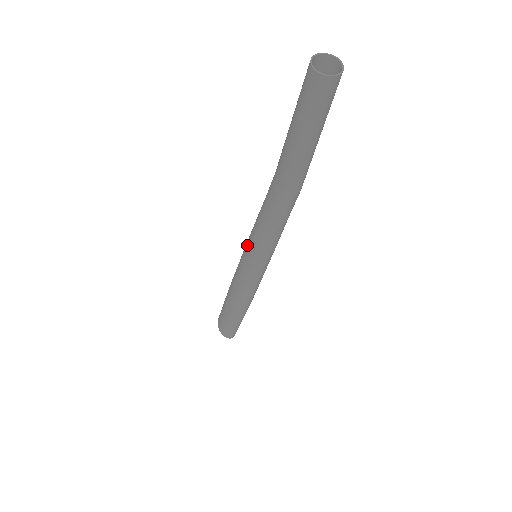
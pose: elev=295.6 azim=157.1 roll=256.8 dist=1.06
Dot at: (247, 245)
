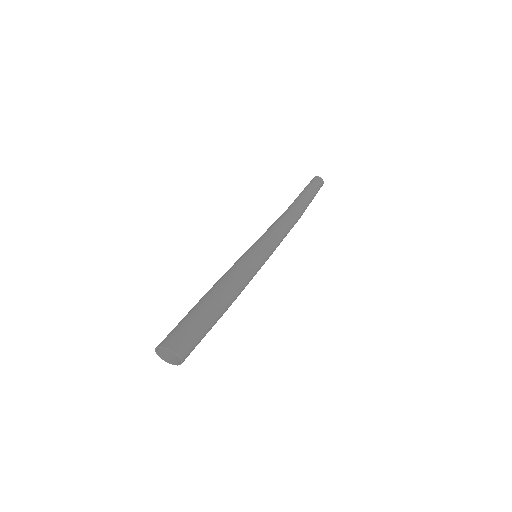
Dot at: (255, 243)
